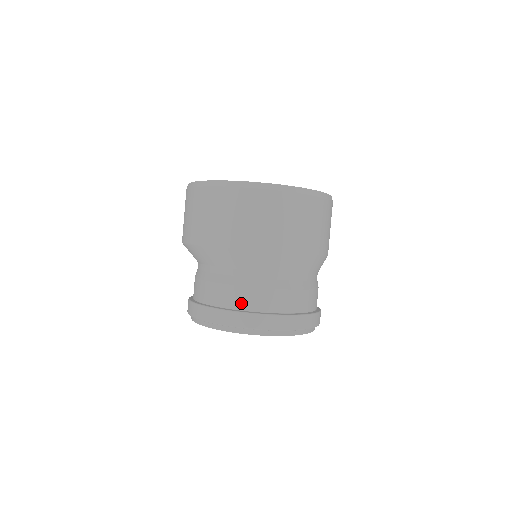
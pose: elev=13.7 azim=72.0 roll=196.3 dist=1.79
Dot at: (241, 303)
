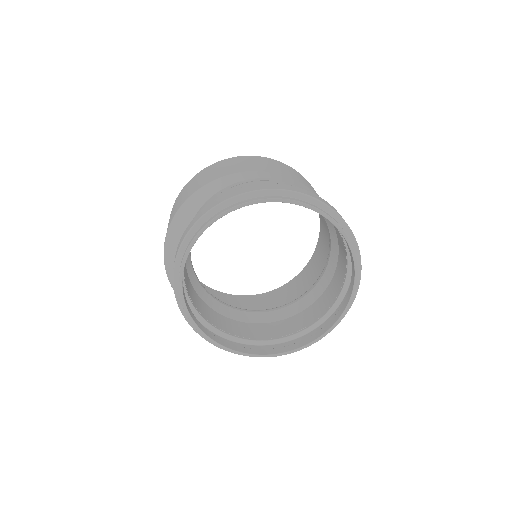
Dot at: occluded
